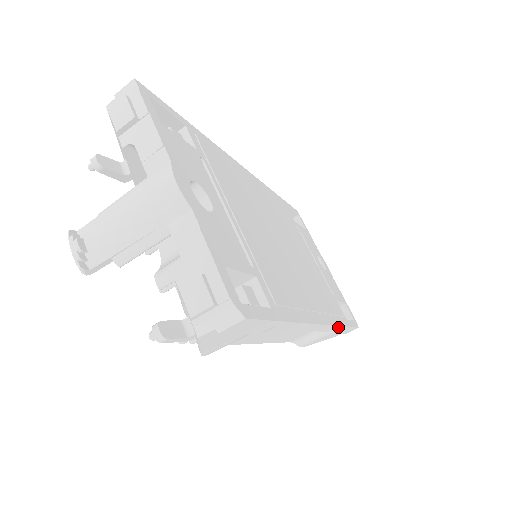
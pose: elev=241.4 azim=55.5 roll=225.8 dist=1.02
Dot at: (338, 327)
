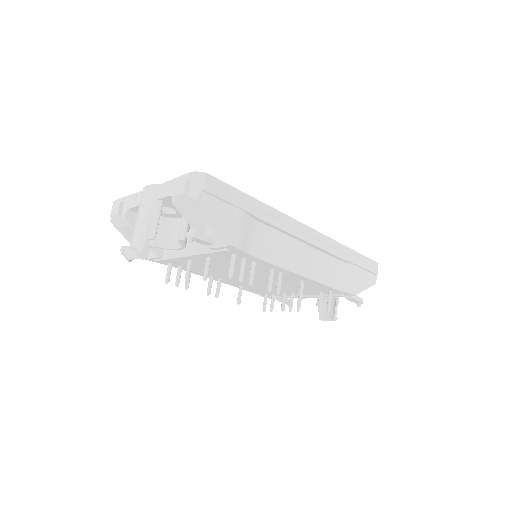
Dot at: (341, 246)
